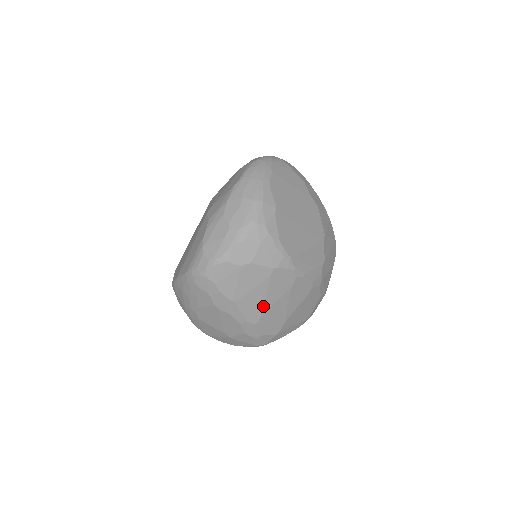
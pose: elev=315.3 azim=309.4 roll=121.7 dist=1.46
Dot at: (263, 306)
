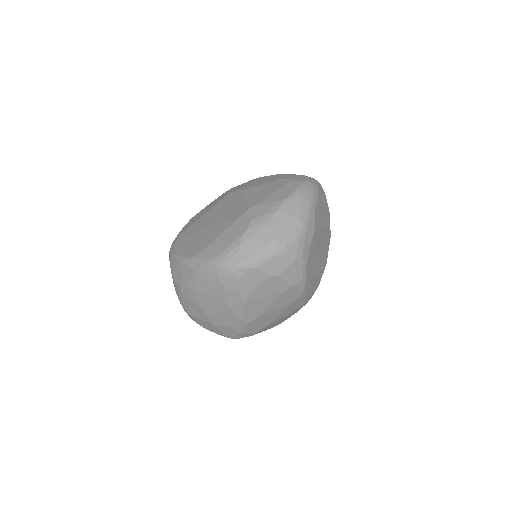
Dot at: (263, 311)
